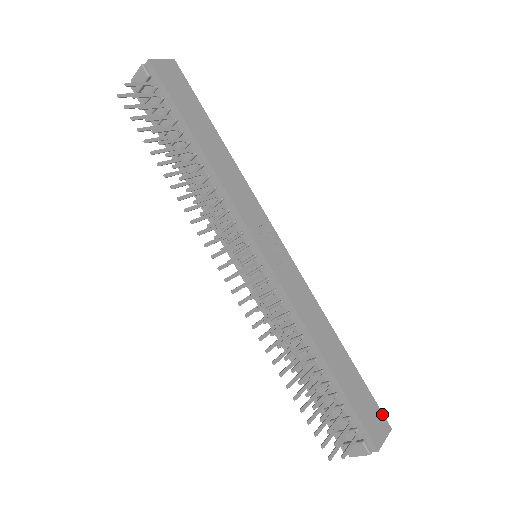
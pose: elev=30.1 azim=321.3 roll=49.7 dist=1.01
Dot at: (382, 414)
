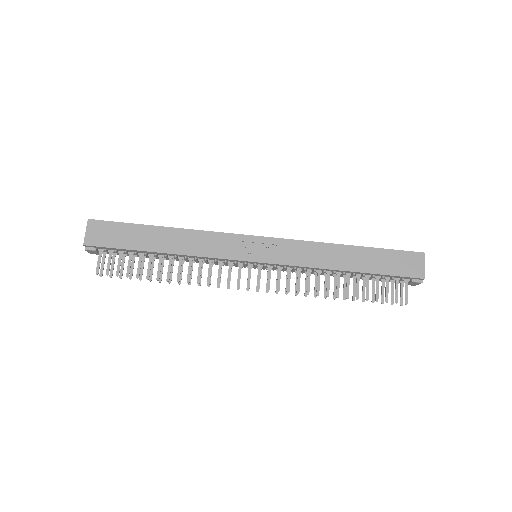
Dot at: (411, 252)
